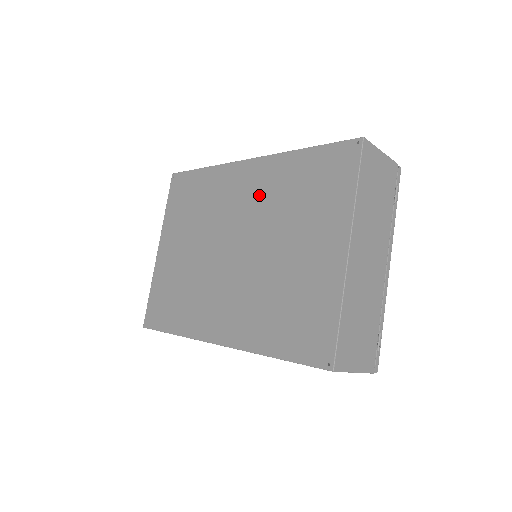
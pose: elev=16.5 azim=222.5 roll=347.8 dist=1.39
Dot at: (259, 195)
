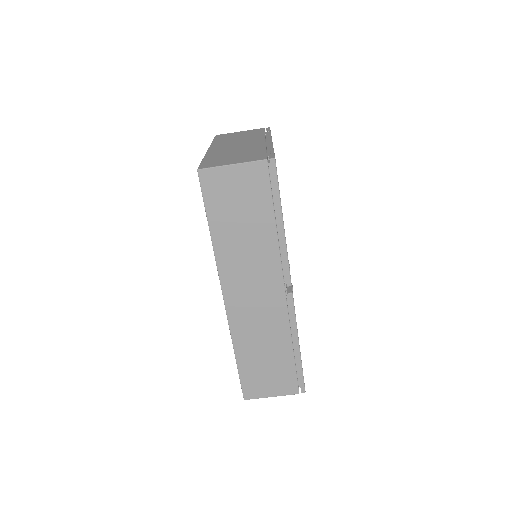
Dot at: occluded
